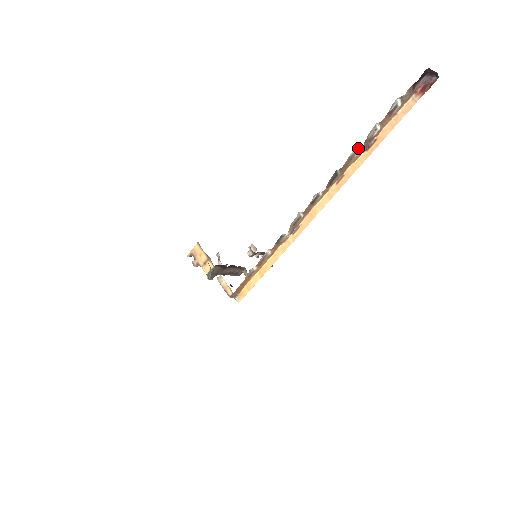
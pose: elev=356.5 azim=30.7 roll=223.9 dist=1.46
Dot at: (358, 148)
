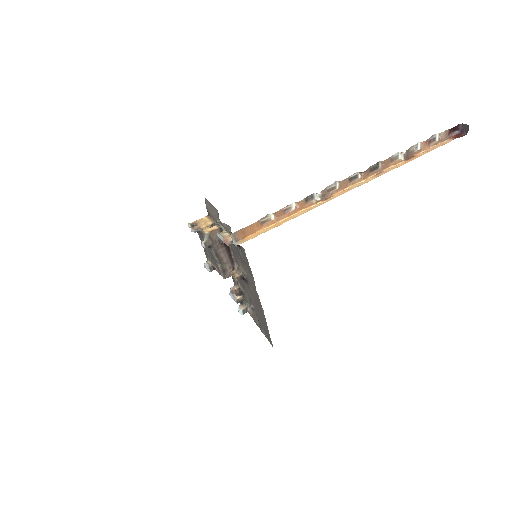
Dot at: (401, 152)
